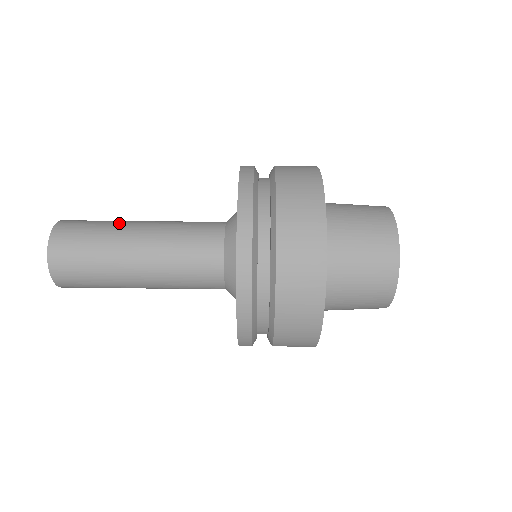
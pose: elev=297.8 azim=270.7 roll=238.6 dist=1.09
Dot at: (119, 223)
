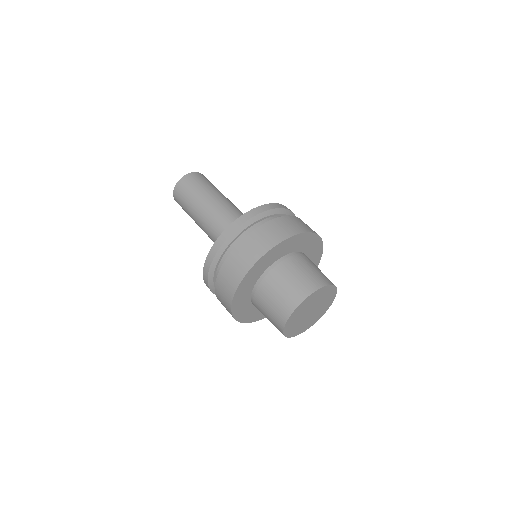
Dot at: (214, 191)
